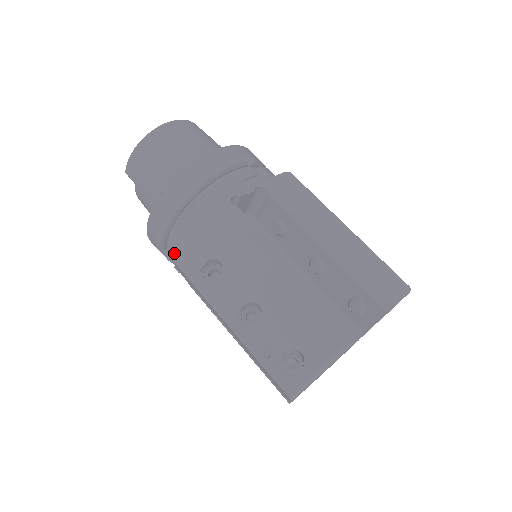
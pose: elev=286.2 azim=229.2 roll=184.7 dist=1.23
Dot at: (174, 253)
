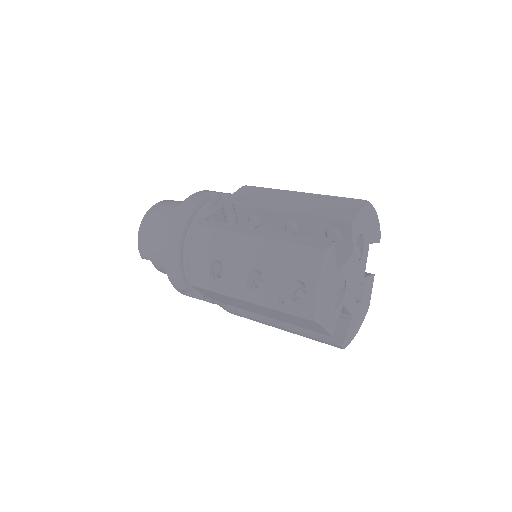
Dot at: (189, 279)
